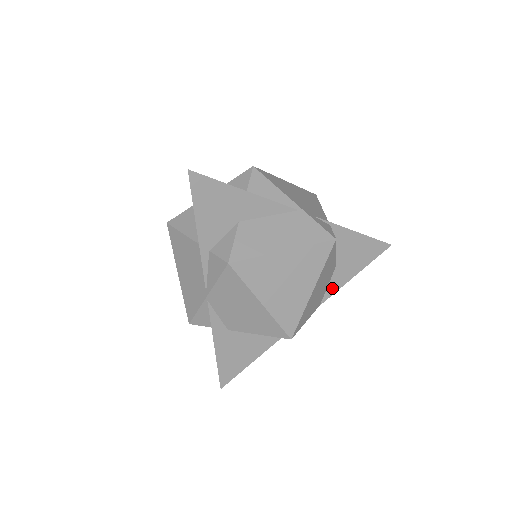
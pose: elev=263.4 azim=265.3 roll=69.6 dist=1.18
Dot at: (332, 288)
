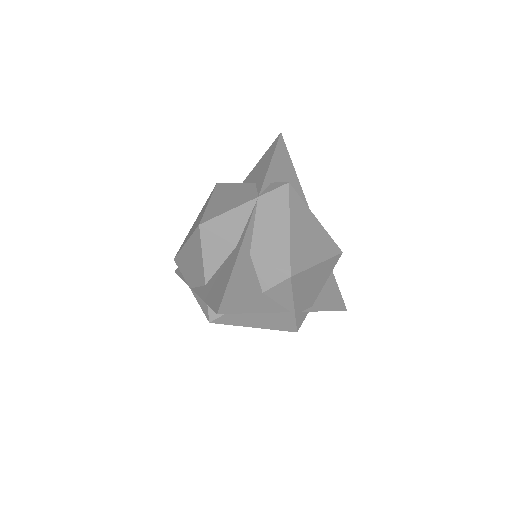
Dot at: occluded
